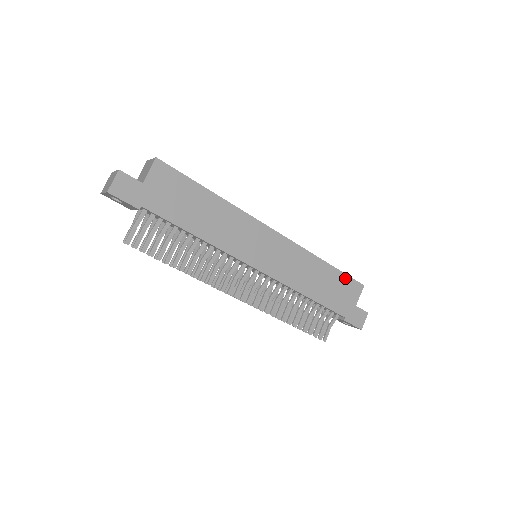
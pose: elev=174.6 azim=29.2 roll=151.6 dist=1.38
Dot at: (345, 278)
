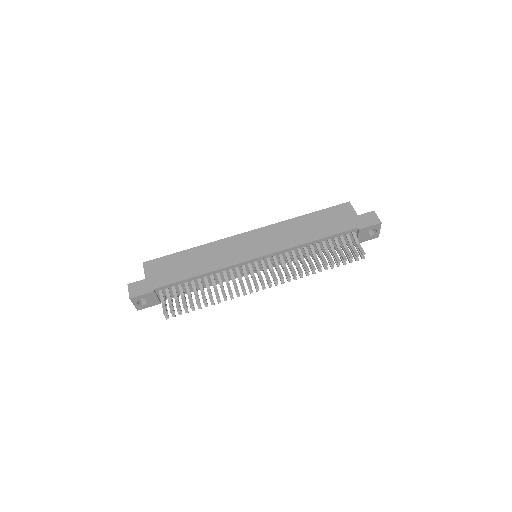
Dot at: (329, 210)
